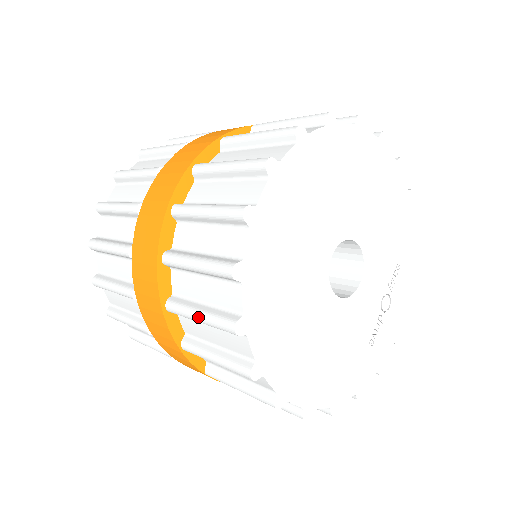
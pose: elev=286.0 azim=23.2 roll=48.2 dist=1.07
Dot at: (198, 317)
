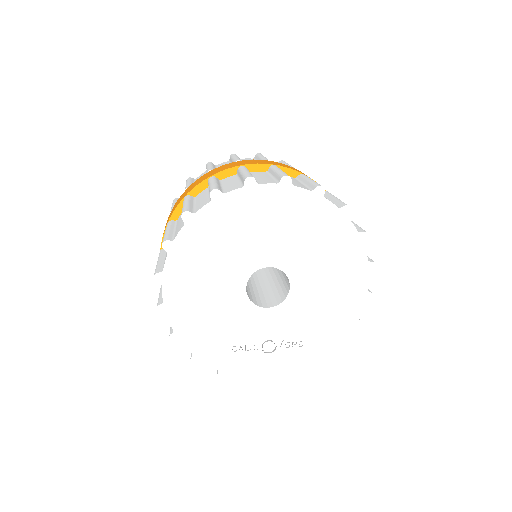
Dot at: (185, 204)
